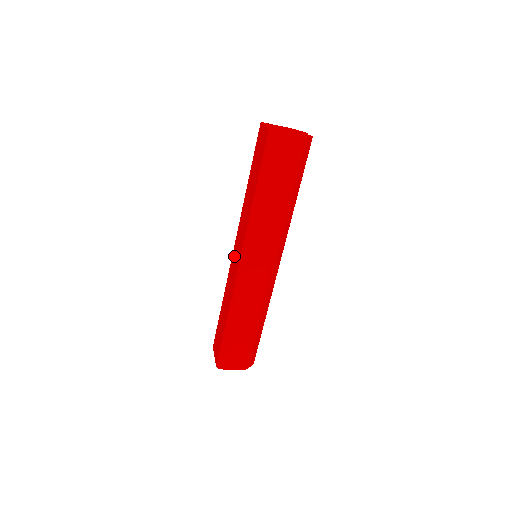
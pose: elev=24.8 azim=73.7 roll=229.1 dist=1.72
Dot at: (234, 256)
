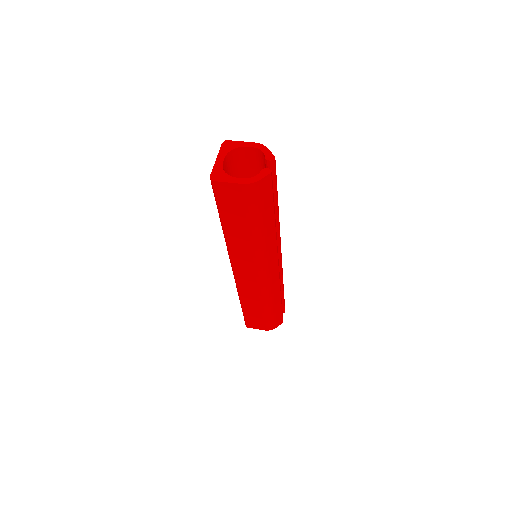
Dot at: occluded
